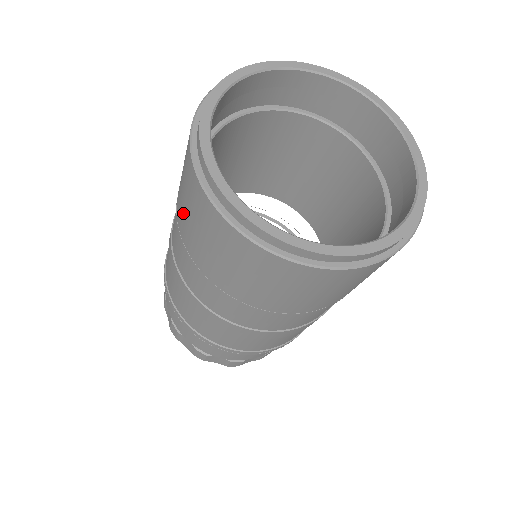
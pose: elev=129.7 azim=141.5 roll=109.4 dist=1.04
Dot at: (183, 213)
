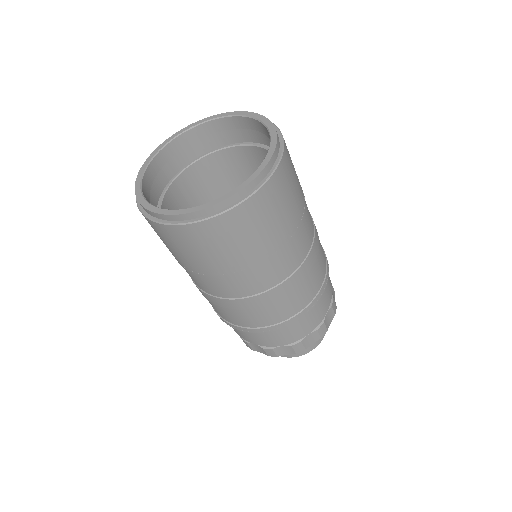
Dot at: (184, 258)
